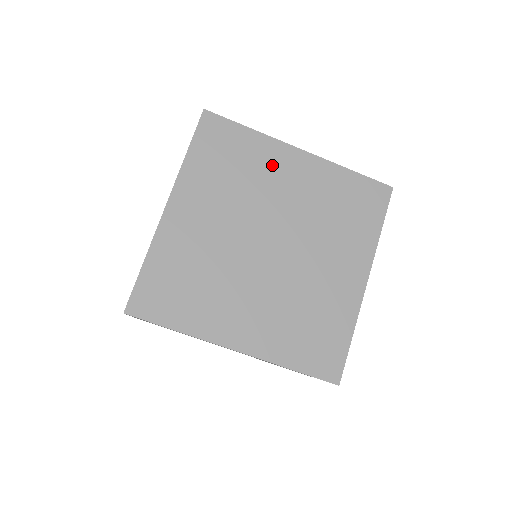
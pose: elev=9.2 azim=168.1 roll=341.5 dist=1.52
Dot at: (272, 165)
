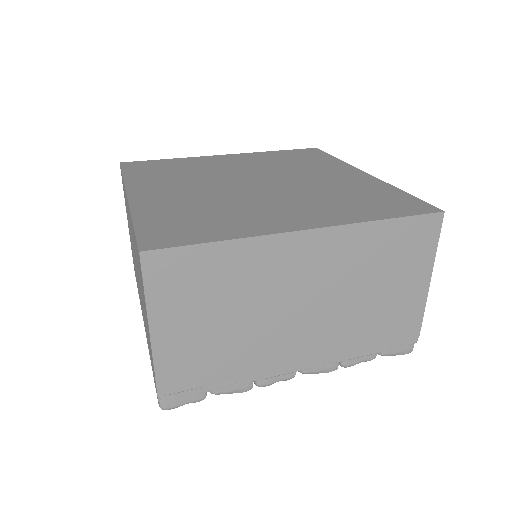
Dot at: (327, 168)
